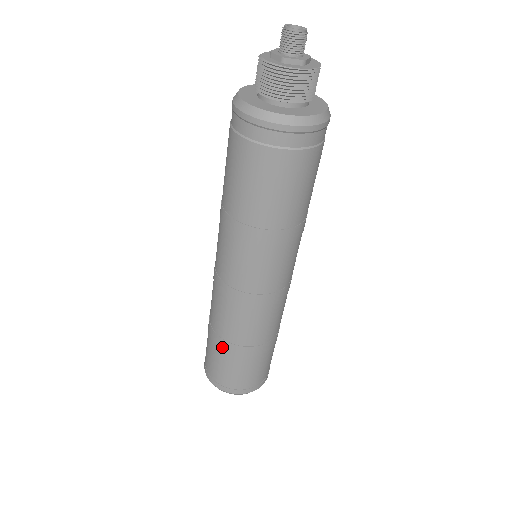
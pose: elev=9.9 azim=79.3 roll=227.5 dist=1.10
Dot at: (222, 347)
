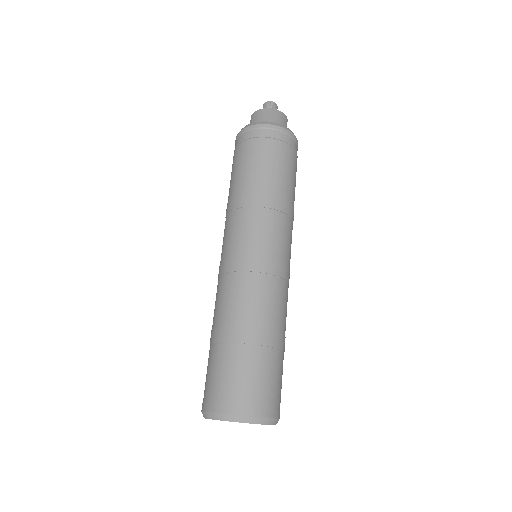
Dot at: (248, 340)
